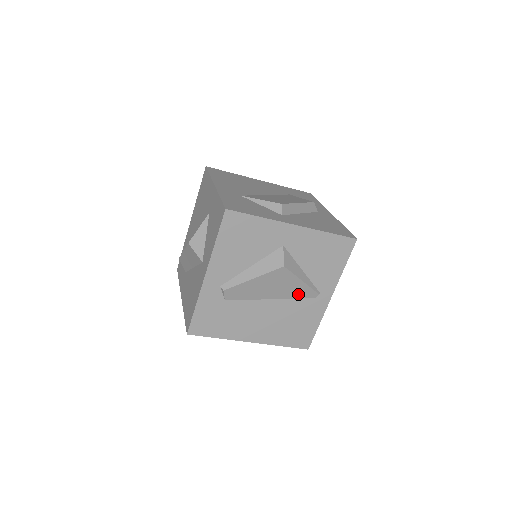
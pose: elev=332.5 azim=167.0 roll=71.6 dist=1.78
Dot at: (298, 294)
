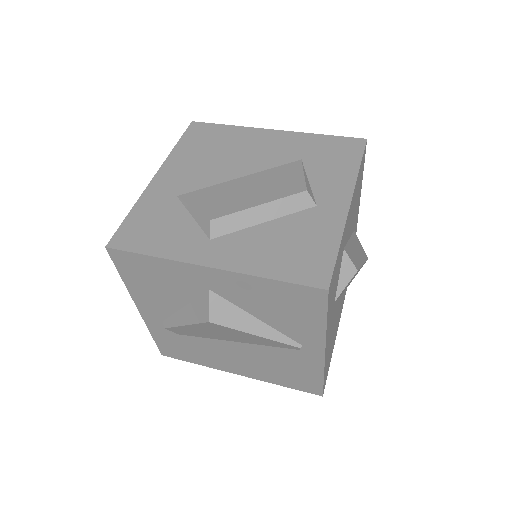
Dot at: (267, 343)
